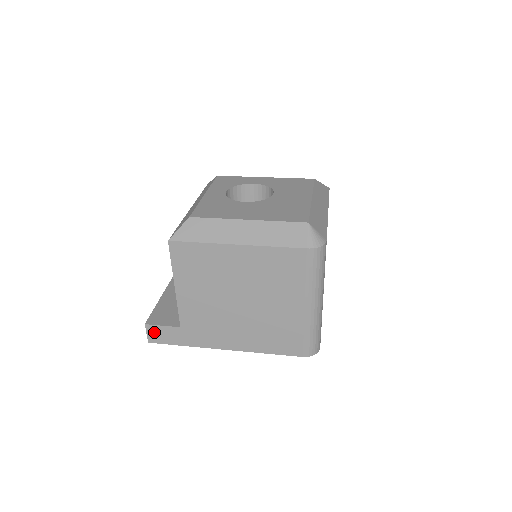
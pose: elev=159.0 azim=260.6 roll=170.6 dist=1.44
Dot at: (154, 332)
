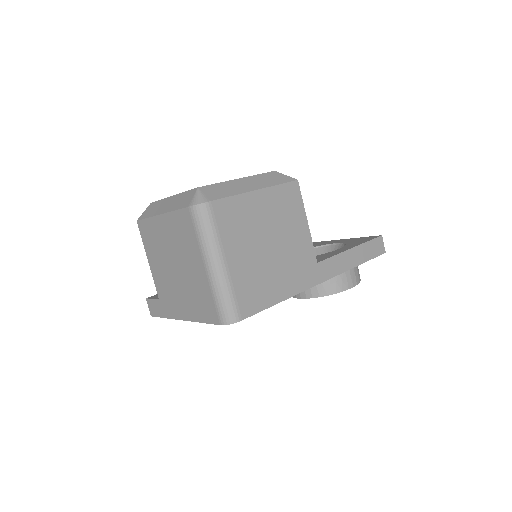
Dot at: (151, 306)
